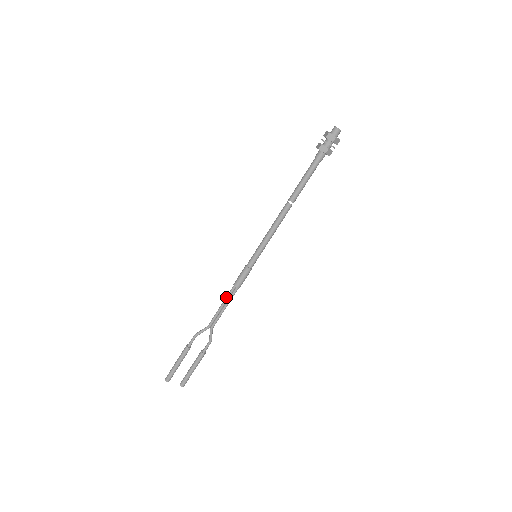
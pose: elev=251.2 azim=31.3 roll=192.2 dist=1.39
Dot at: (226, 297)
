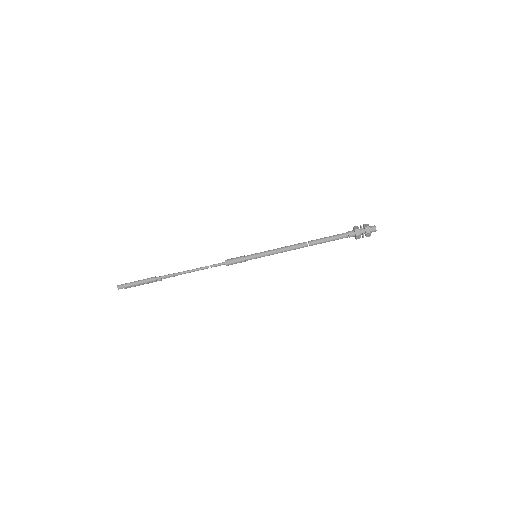
Dot at: (213, 266)
